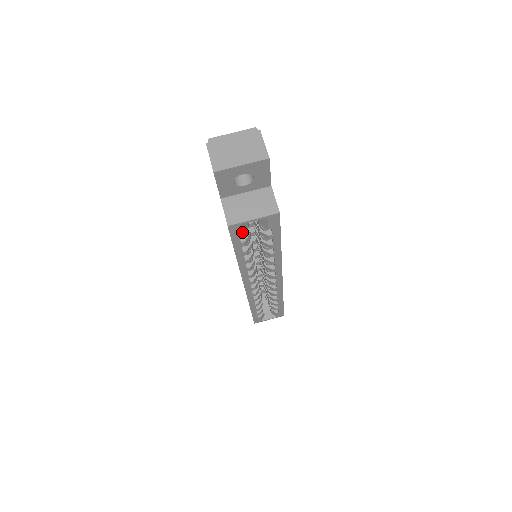
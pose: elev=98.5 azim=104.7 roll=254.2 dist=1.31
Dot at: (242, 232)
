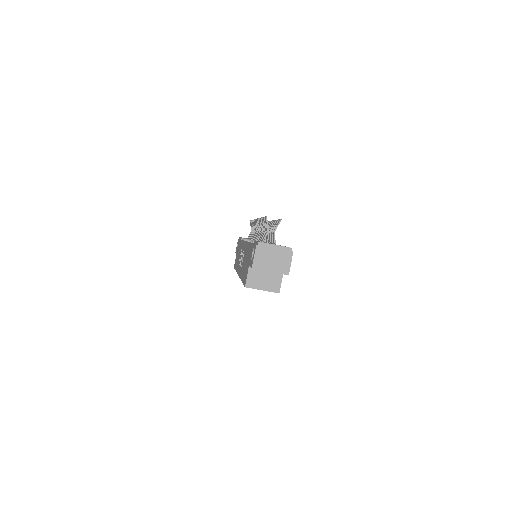
Dot at: occluded
